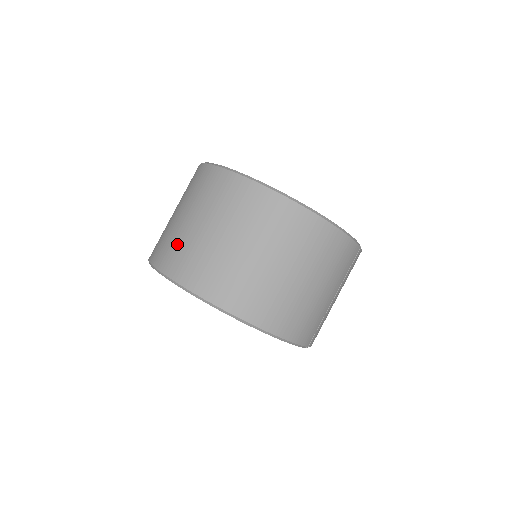
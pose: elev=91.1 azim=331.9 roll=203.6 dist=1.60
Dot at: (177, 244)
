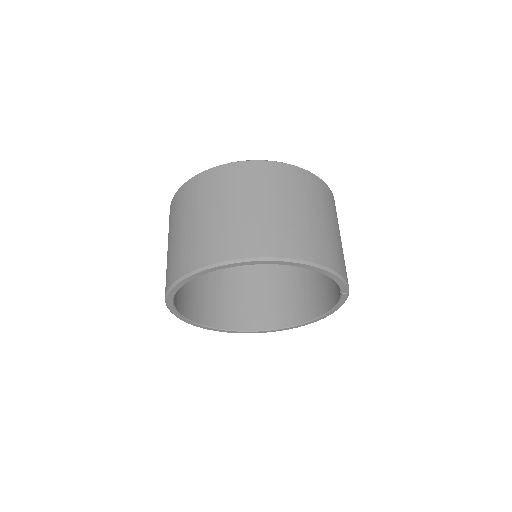
Dot at: (204, 238)
